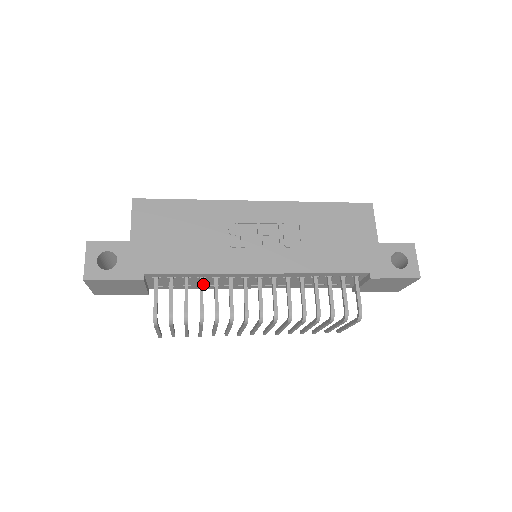
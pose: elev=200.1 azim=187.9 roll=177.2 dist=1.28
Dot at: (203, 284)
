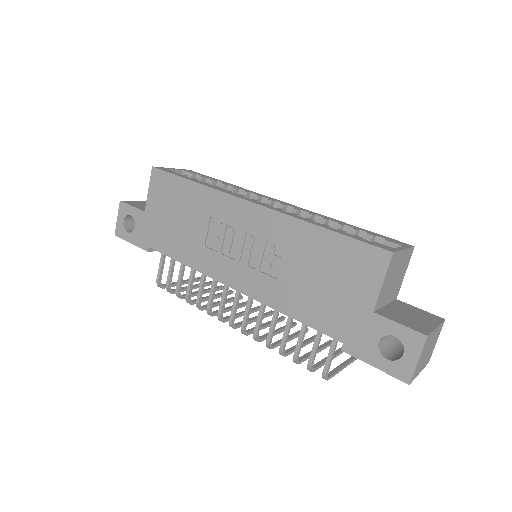
Dot at: occluded
